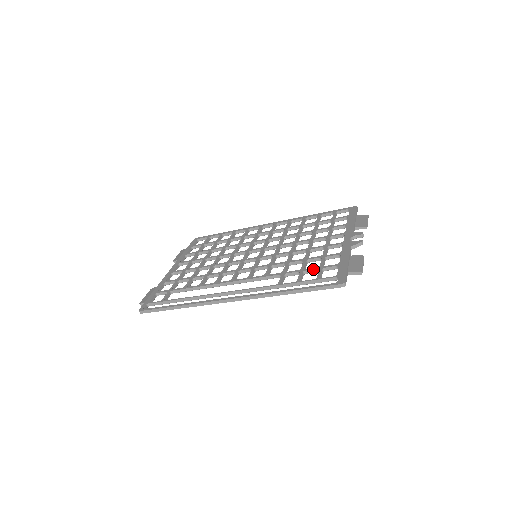
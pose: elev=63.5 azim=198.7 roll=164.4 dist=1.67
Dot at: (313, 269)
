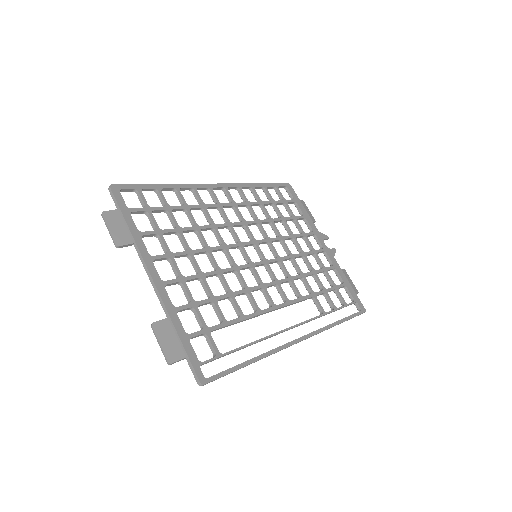
Dot at: (333, 290)
